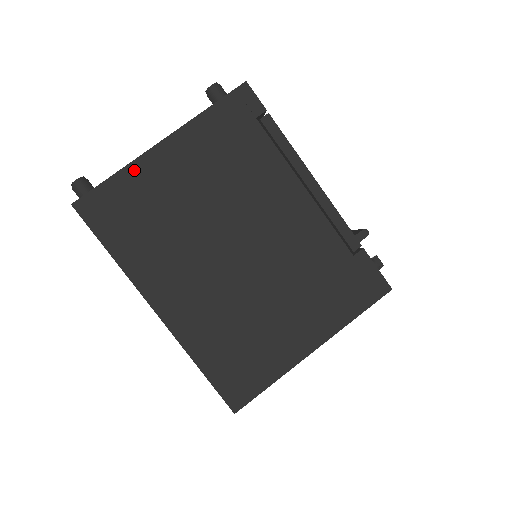
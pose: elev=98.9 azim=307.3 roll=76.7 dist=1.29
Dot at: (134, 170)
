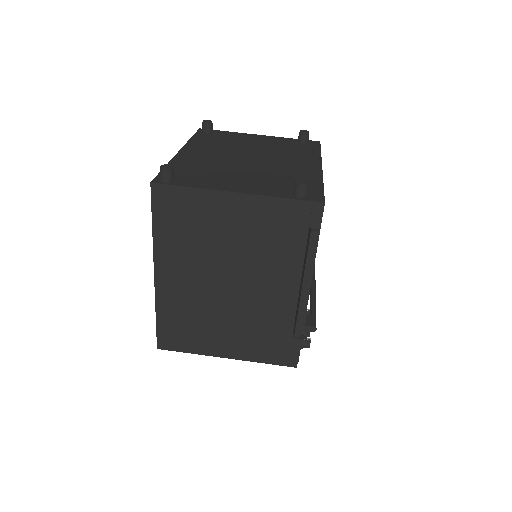
Dot at: (206, 195)
